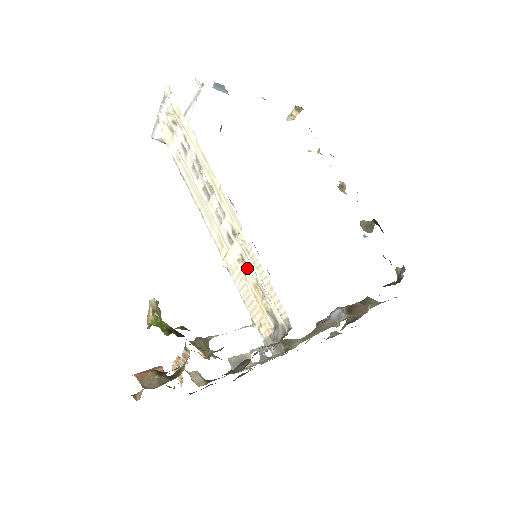
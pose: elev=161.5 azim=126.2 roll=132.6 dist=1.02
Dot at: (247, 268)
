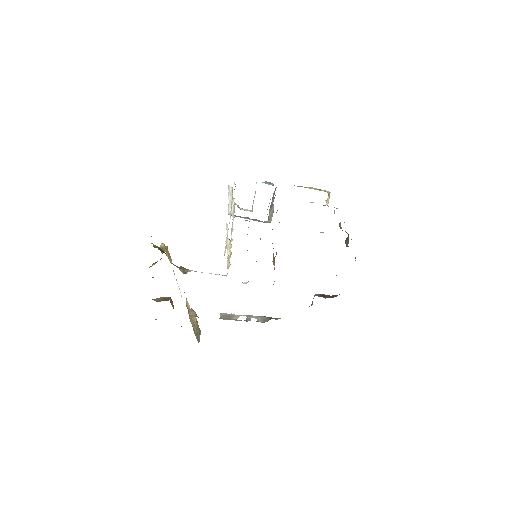
Dot at: occluded
